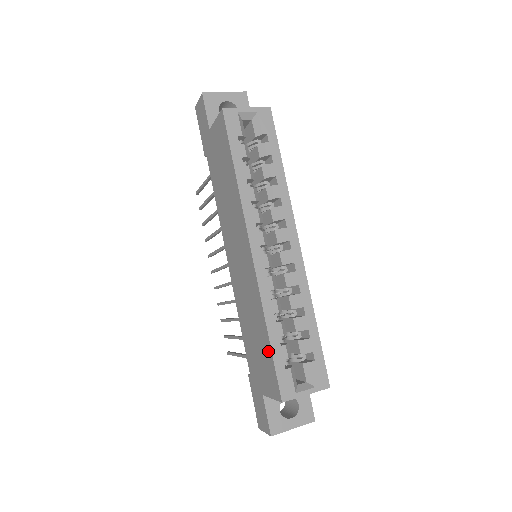
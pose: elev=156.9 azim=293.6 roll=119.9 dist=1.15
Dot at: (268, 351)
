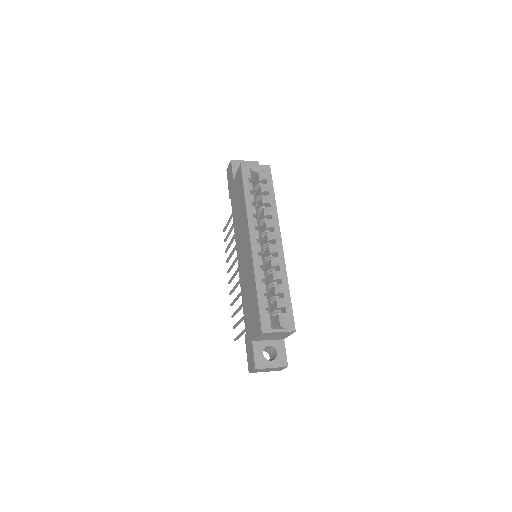
Dot at: (256, 302)
